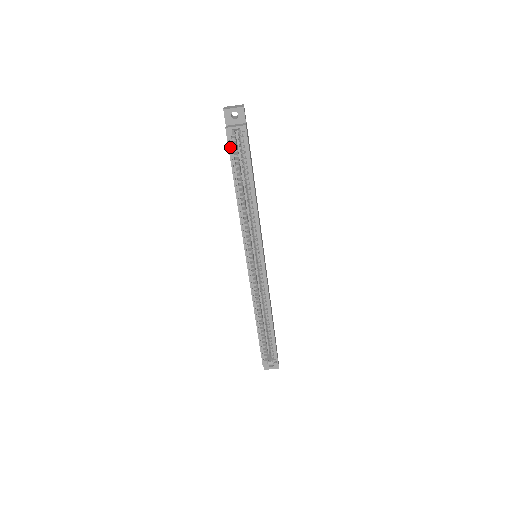
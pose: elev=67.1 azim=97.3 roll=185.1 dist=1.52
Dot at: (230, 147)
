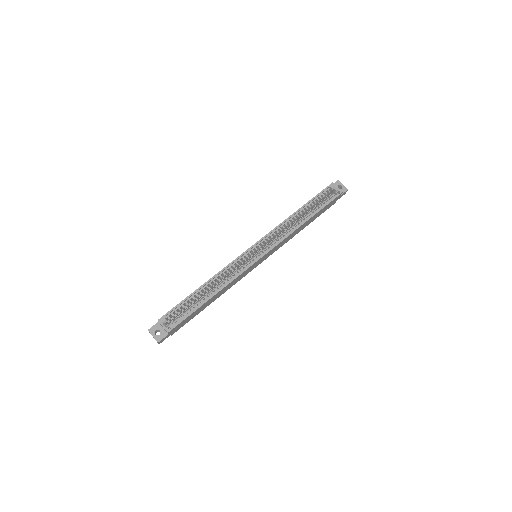
Dot at: (324, 191)
